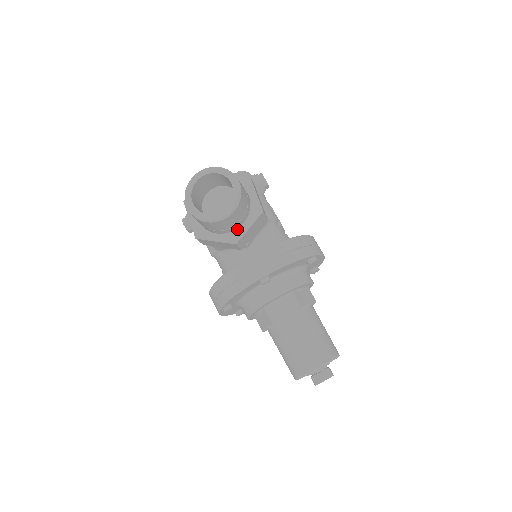
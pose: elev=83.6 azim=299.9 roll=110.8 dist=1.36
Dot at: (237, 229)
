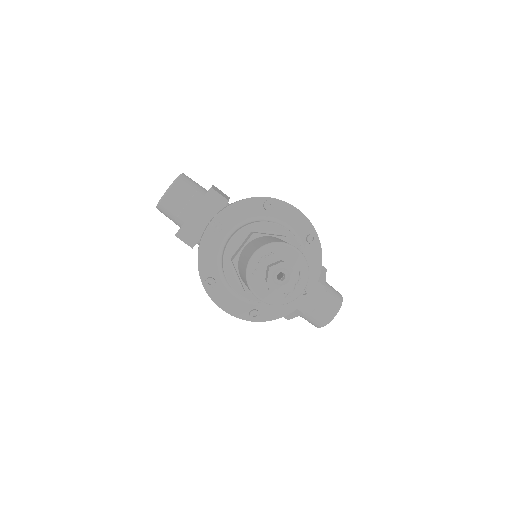
Dot at: occluded
